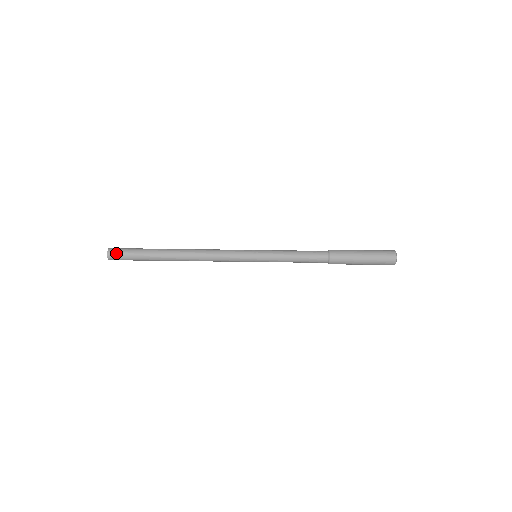
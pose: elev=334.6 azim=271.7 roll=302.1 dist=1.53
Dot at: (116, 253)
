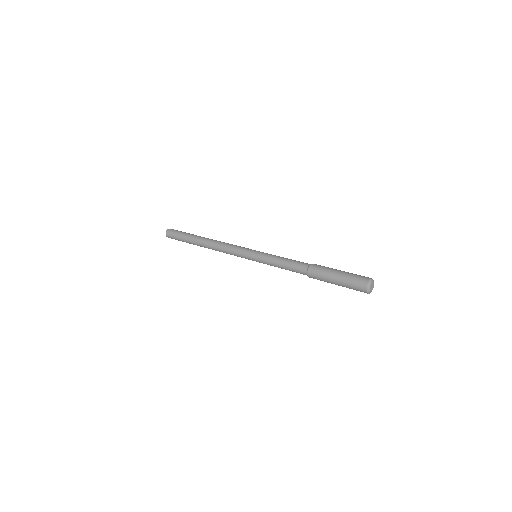
Dot at: (170, 234)
